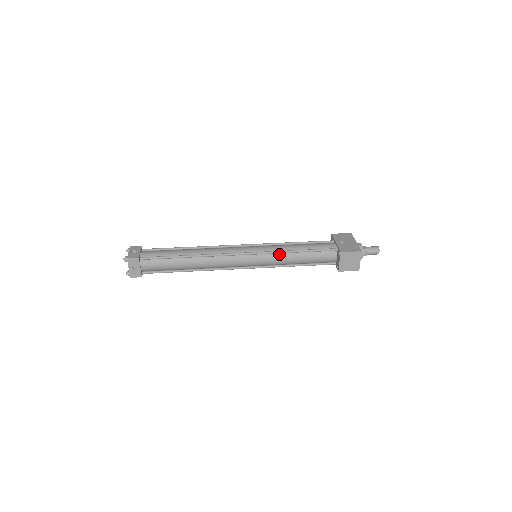
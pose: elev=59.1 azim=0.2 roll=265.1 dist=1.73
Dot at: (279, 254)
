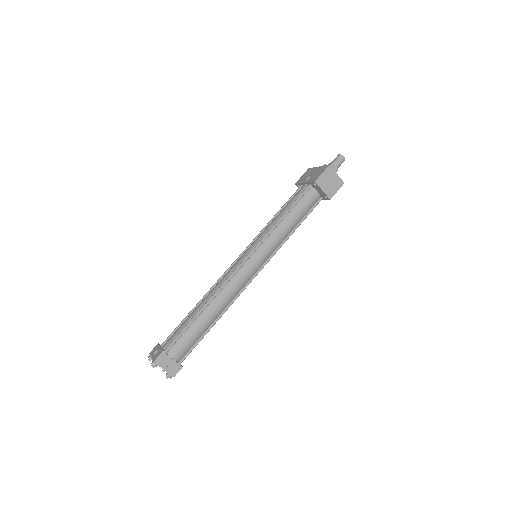
Dot at: (271, 234)
